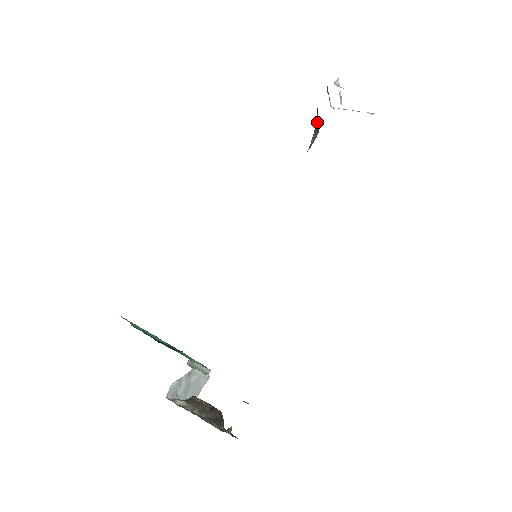
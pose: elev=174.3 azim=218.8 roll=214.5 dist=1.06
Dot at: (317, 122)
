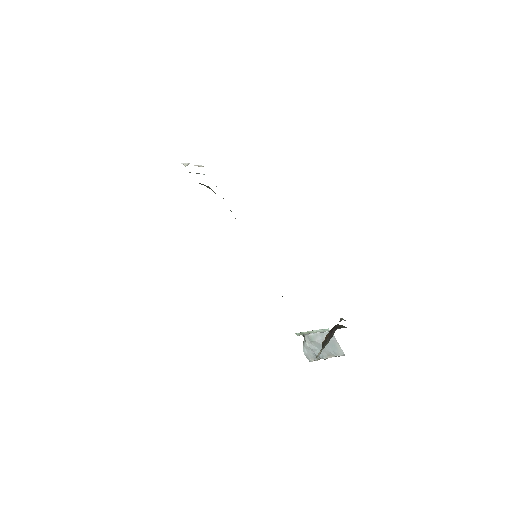
Dot at: occluded
